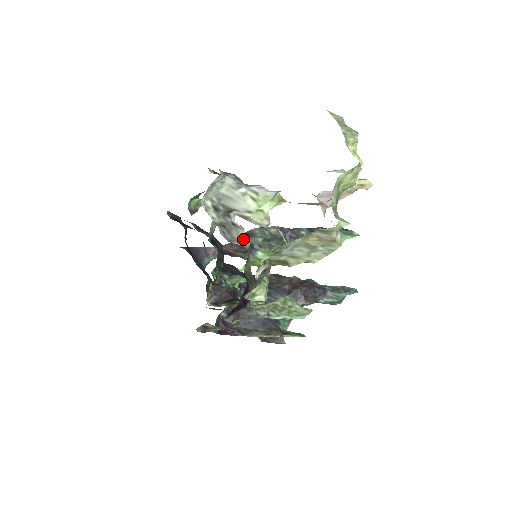
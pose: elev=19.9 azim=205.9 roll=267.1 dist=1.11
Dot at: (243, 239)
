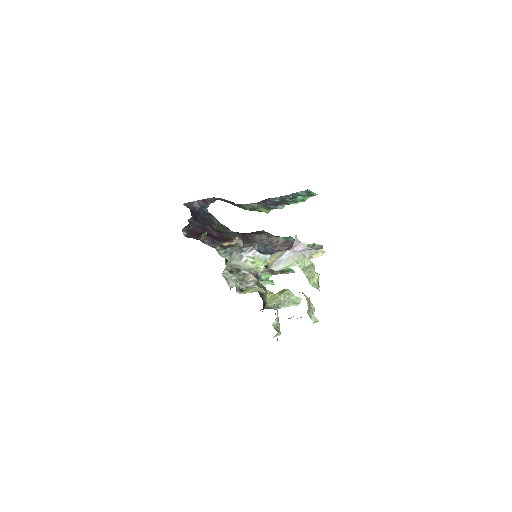
Dot at: (252, 280)
